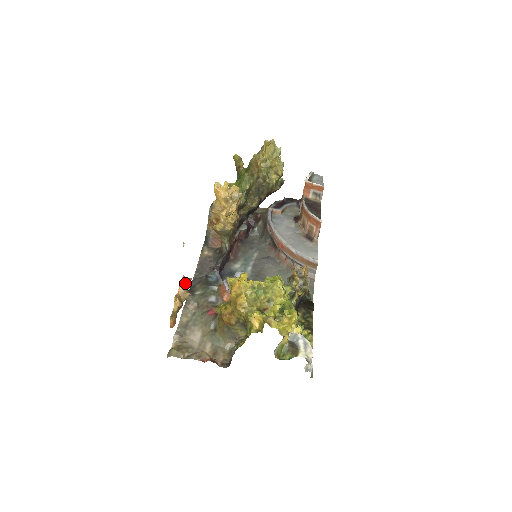
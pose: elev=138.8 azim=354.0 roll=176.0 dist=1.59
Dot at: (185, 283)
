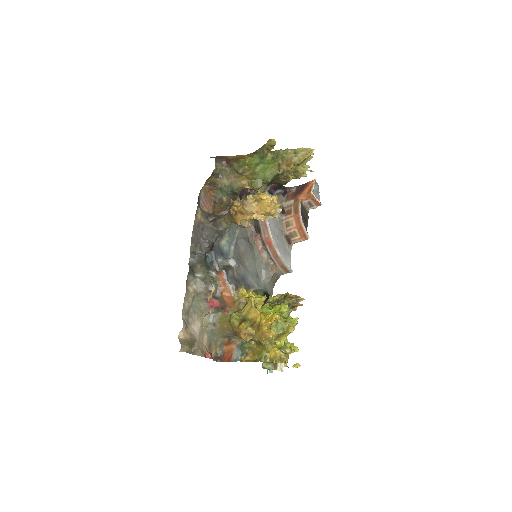
Dot at: occluded
